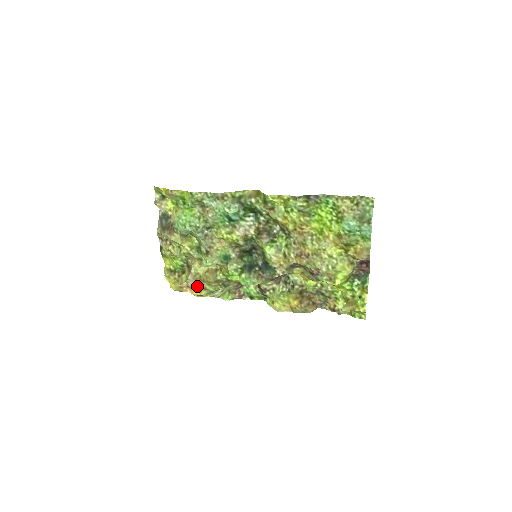
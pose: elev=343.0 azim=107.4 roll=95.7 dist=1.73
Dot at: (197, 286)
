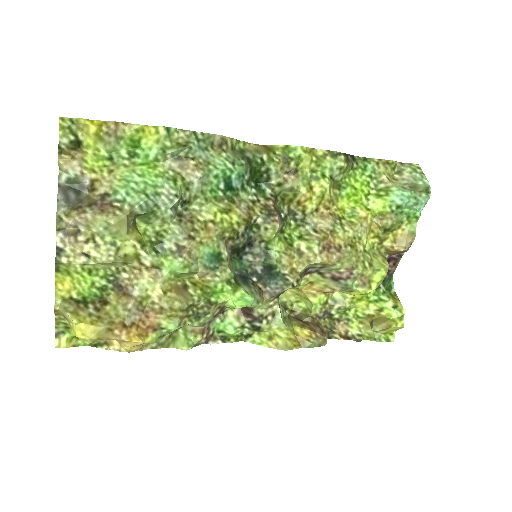
Dot at: (140, 325)
